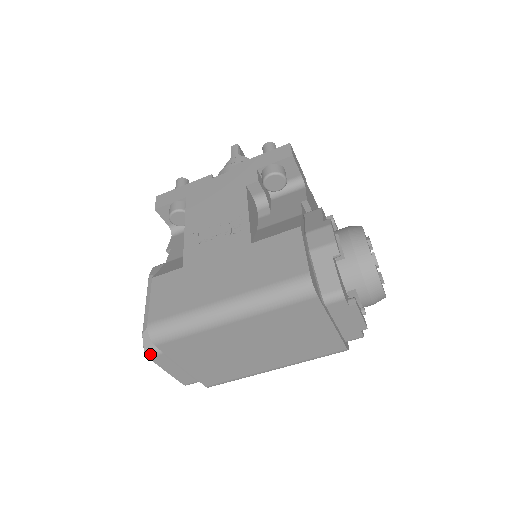
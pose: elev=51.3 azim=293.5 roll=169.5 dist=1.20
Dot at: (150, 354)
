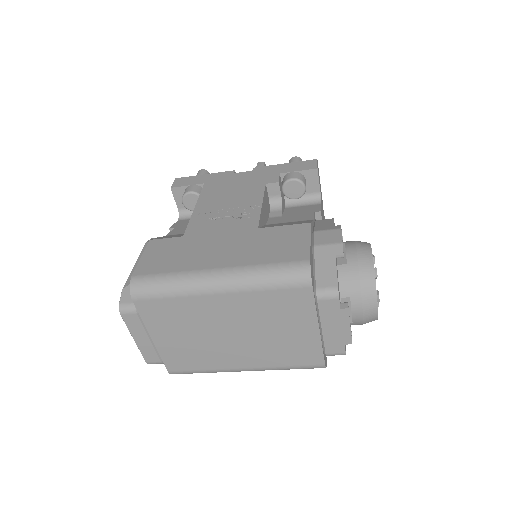
Dot at: (124, 310)
